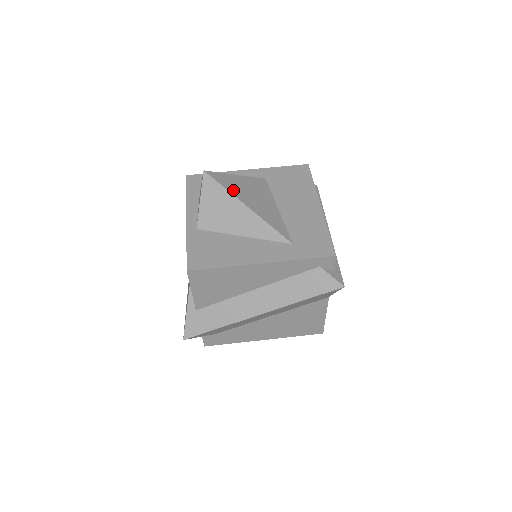
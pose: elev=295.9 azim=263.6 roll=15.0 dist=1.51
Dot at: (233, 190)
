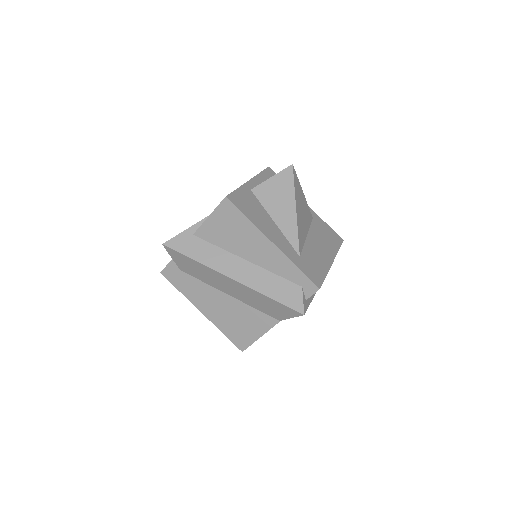
Dot at: (297, 192)
